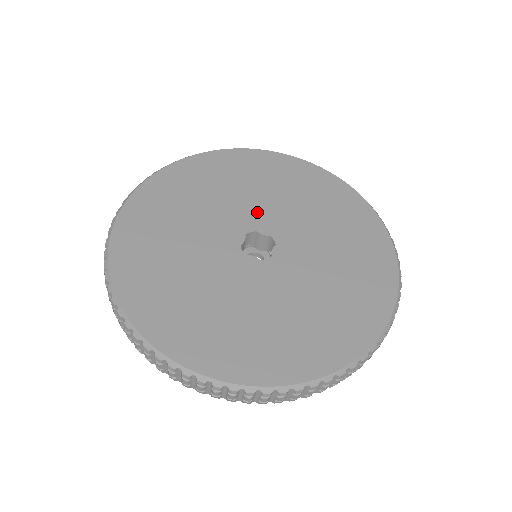
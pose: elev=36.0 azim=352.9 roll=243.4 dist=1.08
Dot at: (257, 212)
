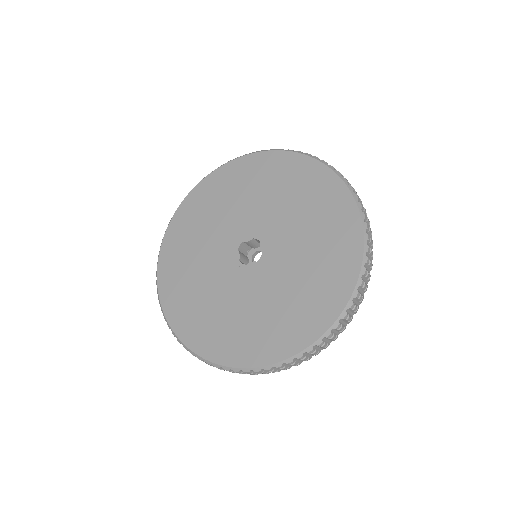
Dot at: (235, 226)
